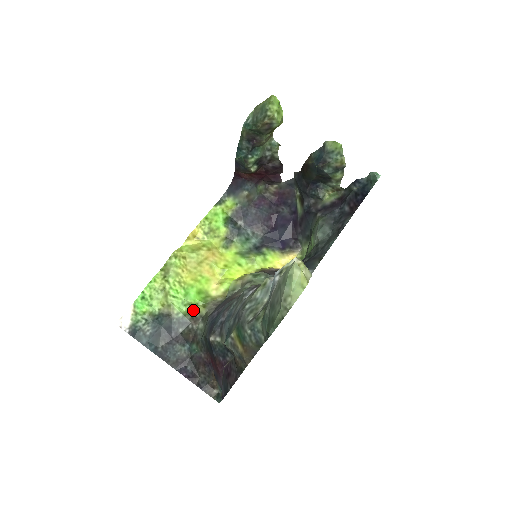
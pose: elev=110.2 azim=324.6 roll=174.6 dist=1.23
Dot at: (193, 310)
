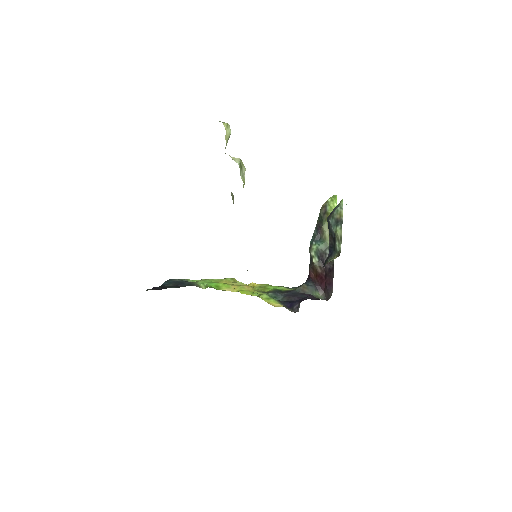
Dot at: occluded
